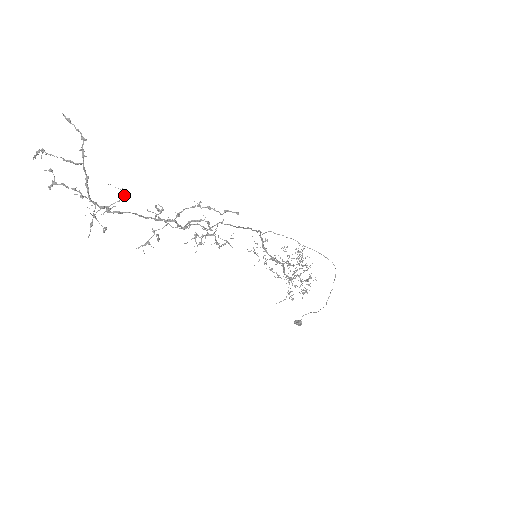
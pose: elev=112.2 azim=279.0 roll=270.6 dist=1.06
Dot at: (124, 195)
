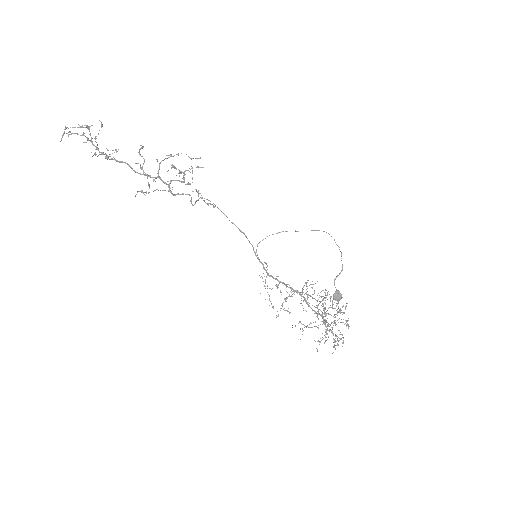
Dot at: (117, 151)
